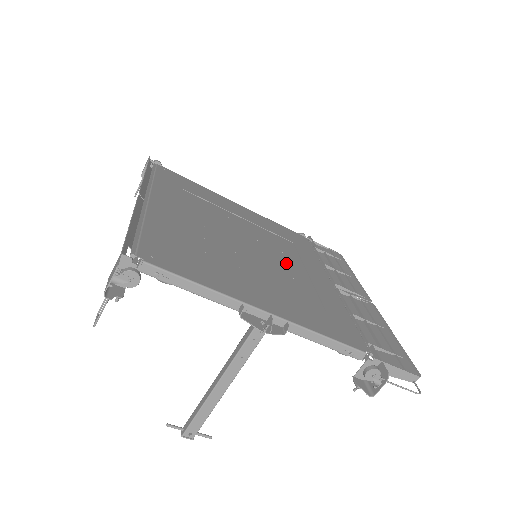
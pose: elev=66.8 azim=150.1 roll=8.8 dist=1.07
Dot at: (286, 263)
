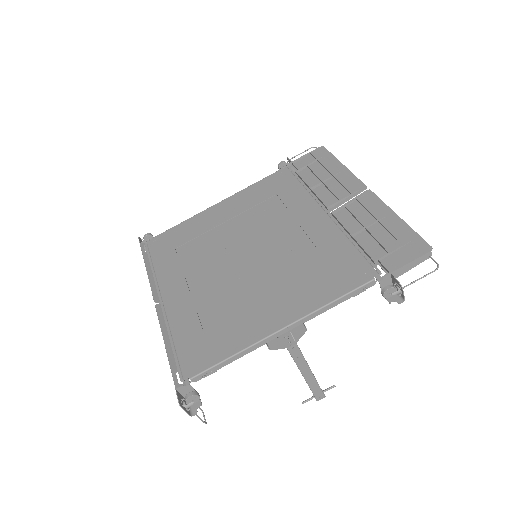
Dot at: (280, 236)
